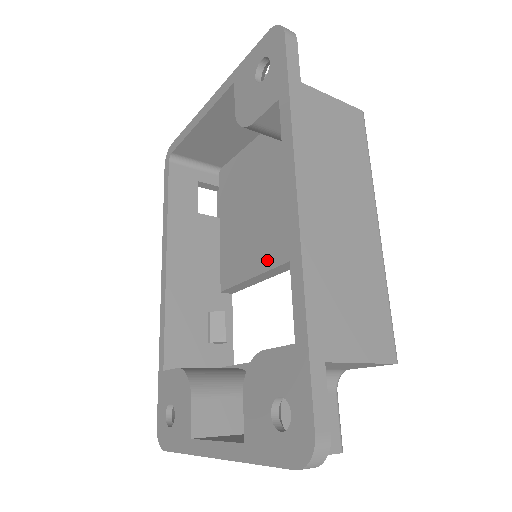
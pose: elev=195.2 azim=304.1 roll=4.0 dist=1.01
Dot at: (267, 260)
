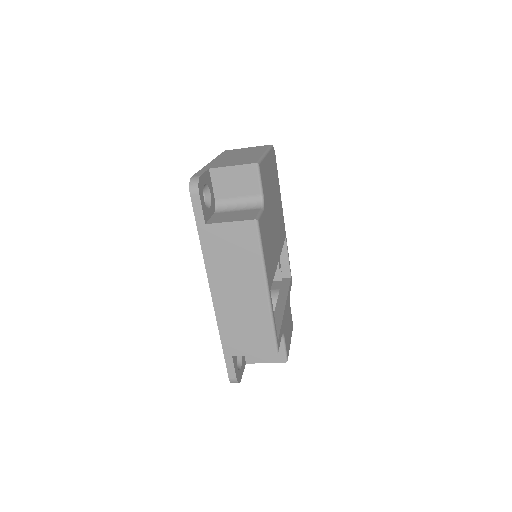
Dot at: occluded
